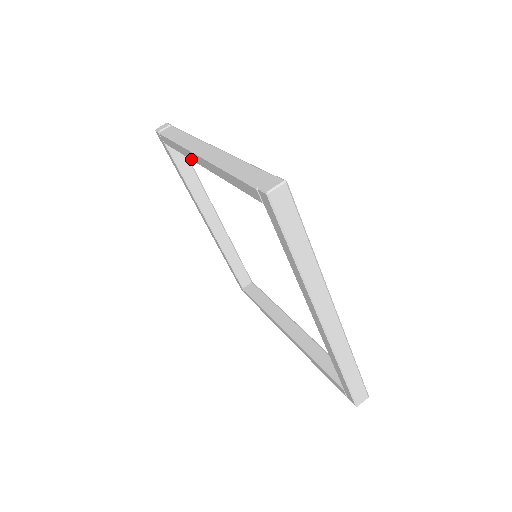
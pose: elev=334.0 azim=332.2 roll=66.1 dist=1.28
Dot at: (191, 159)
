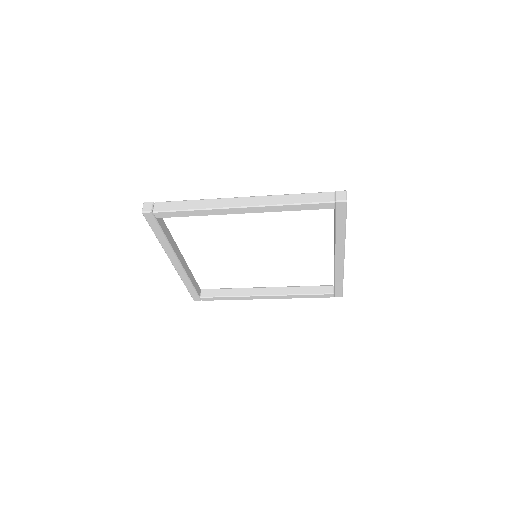
Dot at: (221, 214)
